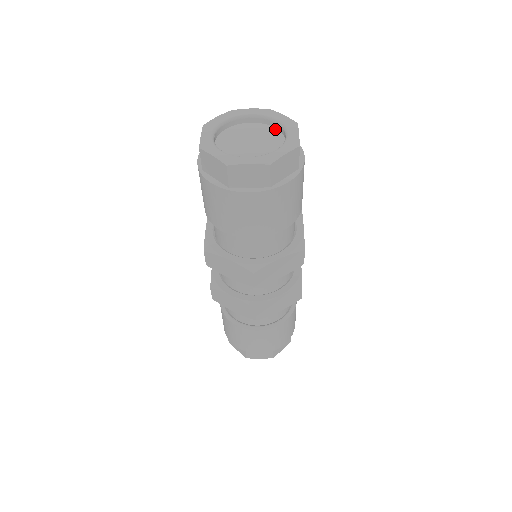
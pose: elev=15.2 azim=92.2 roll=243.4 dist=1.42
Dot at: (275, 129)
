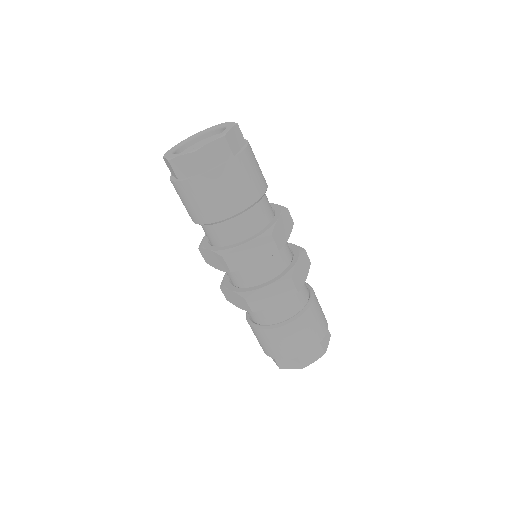
Dot at: occluded
